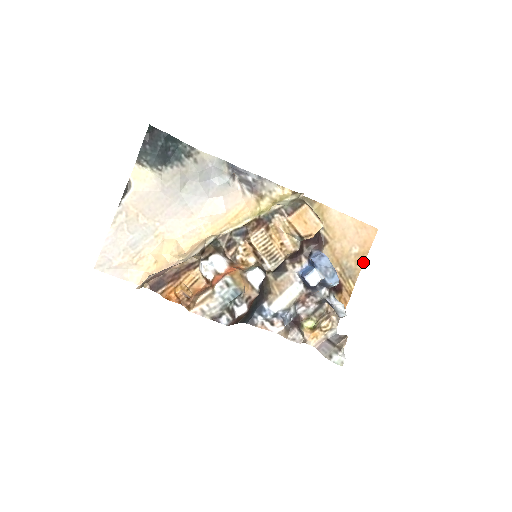
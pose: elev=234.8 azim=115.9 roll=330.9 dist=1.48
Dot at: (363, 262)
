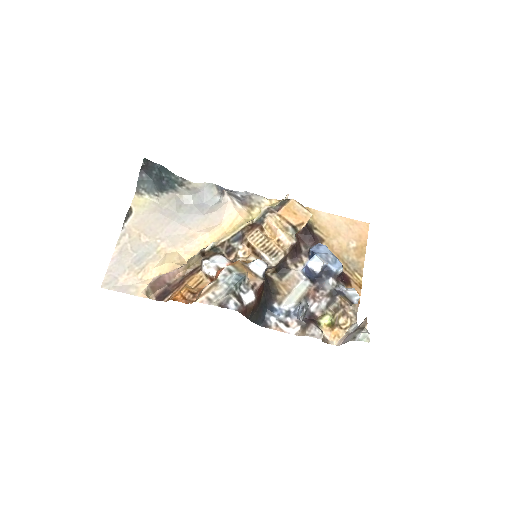
Dot at: (364, 255)
